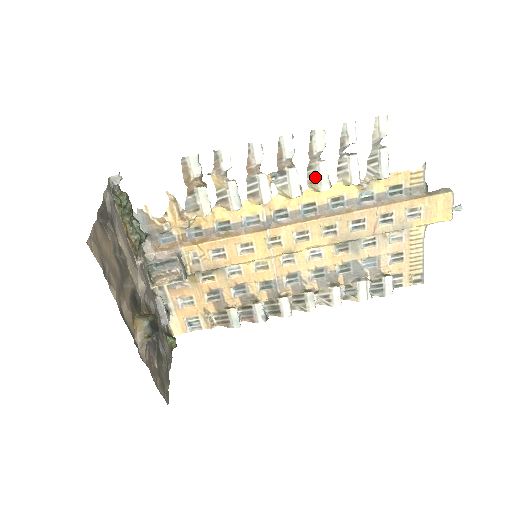
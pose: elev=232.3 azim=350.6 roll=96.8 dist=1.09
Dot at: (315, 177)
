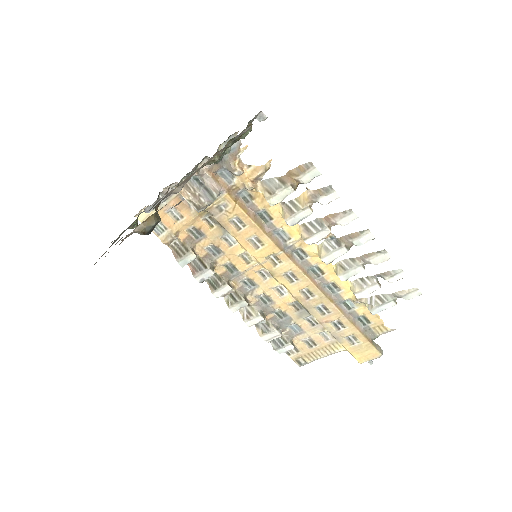
Dot at: (347, 267)
